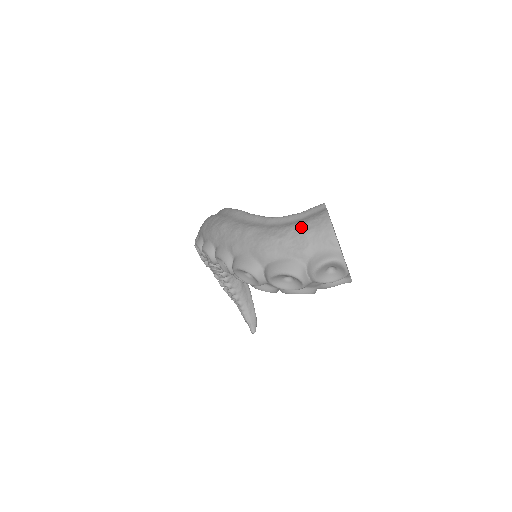
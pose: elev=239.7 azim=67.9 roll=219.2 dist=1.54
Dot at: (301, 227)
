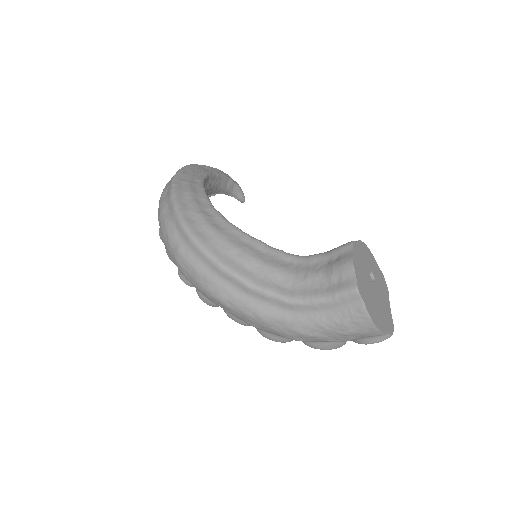
Dot at: (338, 329)
